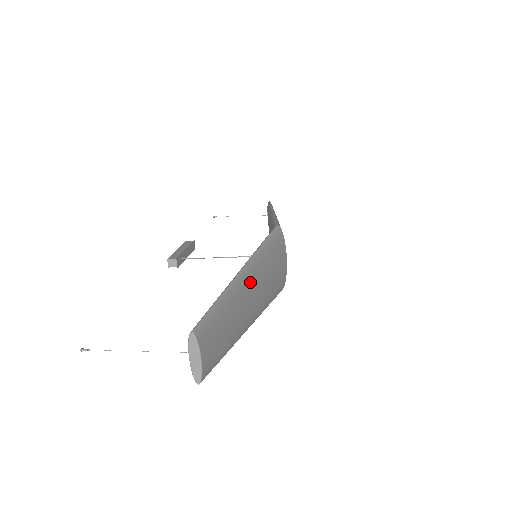
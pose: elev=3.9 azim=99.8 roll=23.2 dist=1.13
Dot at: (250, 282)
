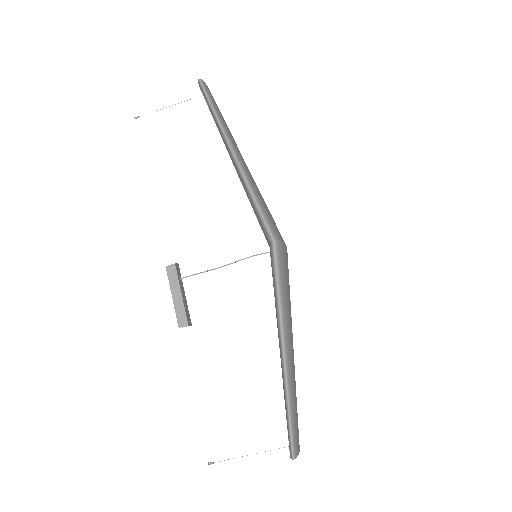
Dot at: occluded
